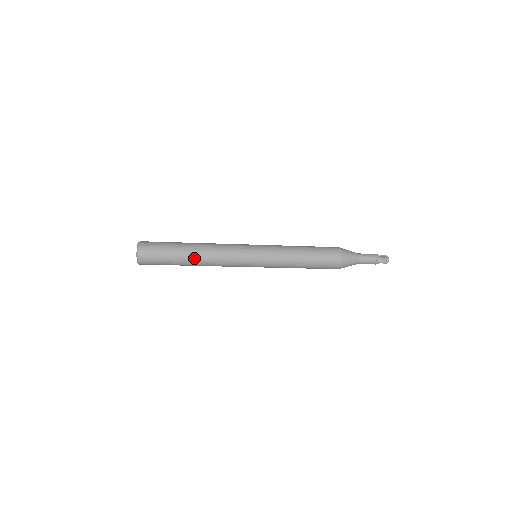
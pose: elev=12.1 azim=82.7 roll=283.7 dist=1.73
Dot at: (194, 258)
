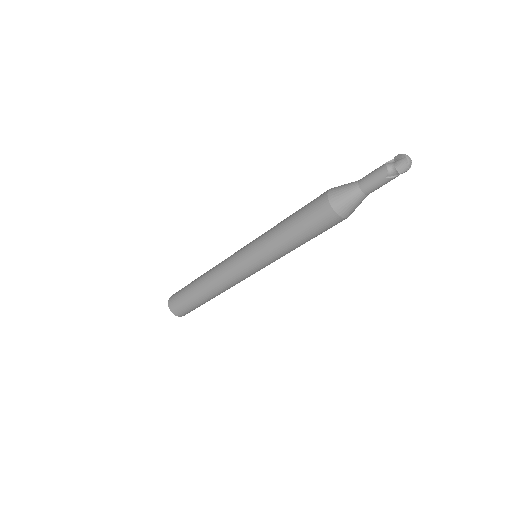
Dot at: (210, 296)
